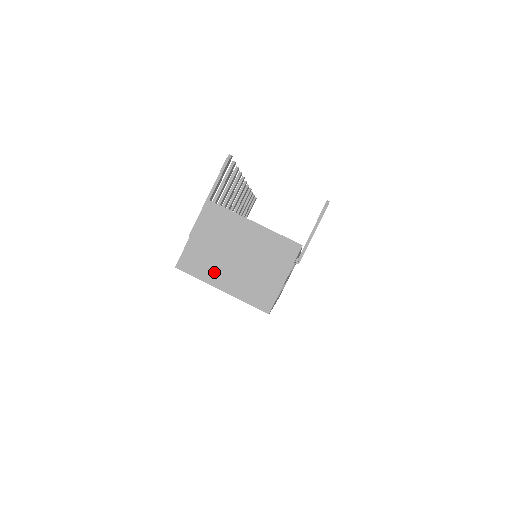
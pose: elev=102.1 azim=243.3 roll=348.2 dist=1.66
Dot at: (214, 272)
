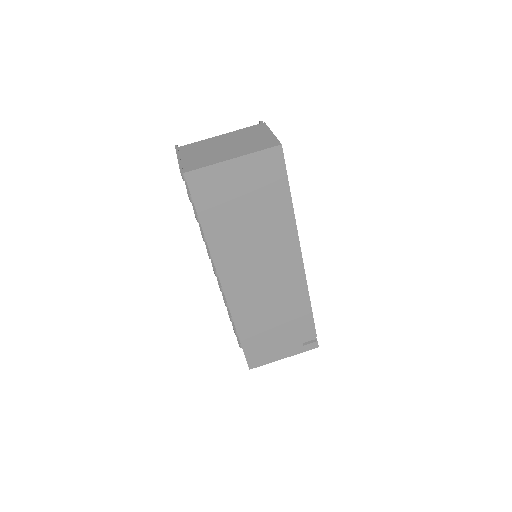
Dot at: (217, 158)
